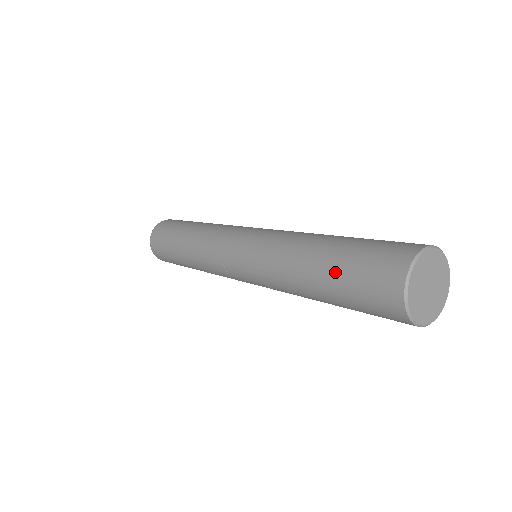
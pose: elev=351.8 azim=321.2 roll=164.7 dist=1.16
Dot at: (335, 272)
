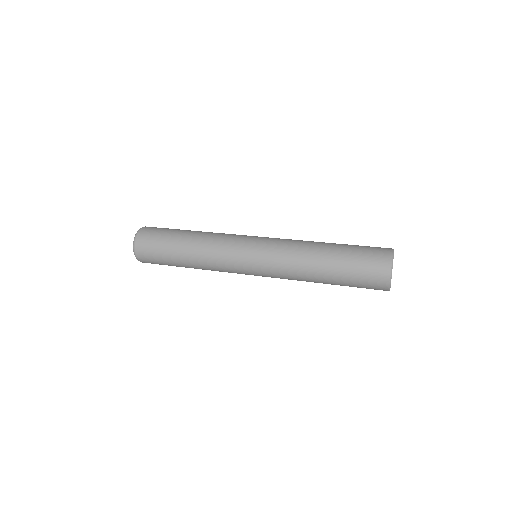
Dot at: (343, 285)
